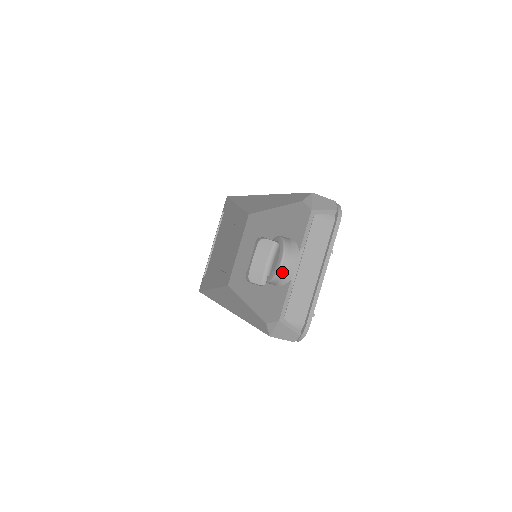
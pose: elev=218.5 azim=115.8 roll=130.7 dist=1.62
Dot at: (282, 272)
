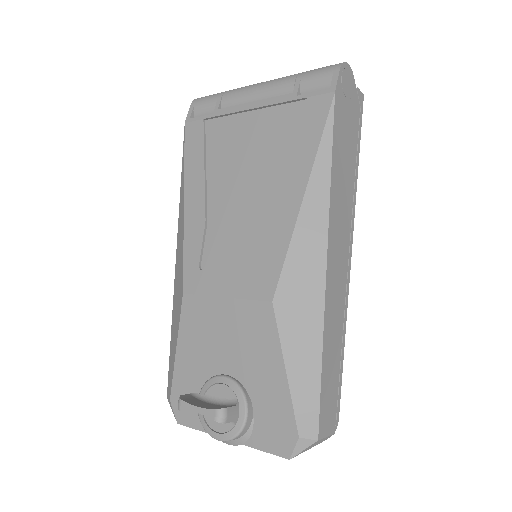
Dot at: (212, 434)
